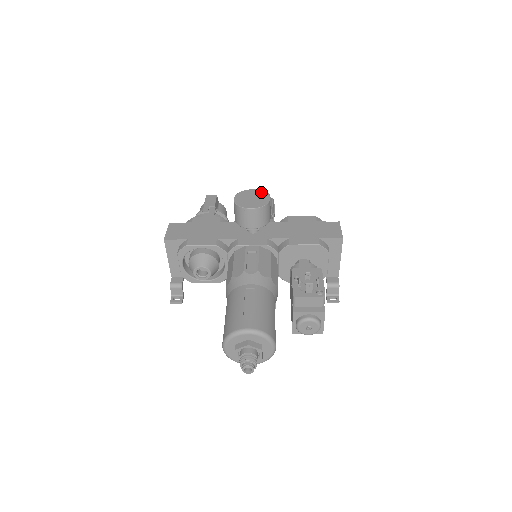
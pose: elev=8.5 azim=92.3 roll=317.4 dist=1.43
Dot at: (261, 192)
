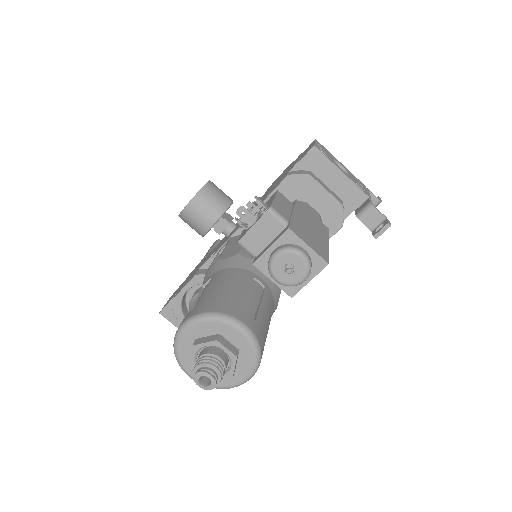
Dot at: occluded
